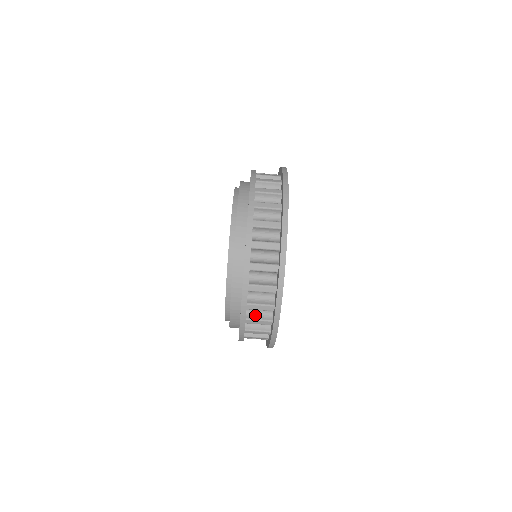
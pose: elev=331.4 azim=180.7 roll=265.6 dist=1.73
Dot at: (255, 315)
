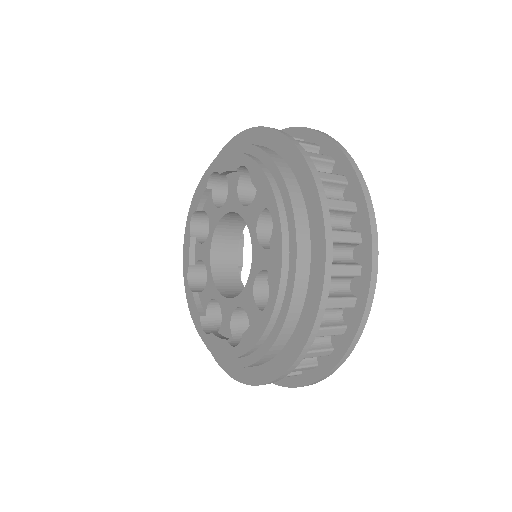
Dot at: (335, 262)
